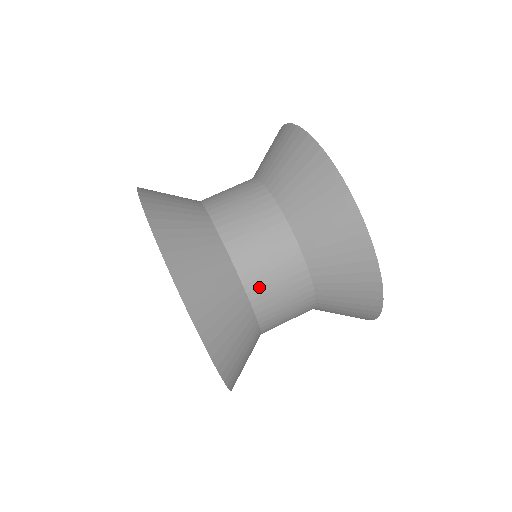
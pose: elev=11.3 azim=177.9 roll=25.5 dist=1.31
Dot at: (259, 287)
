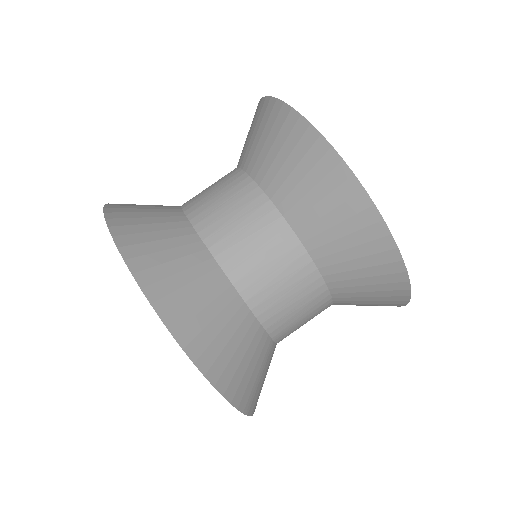
Dot at: (240, 265)
